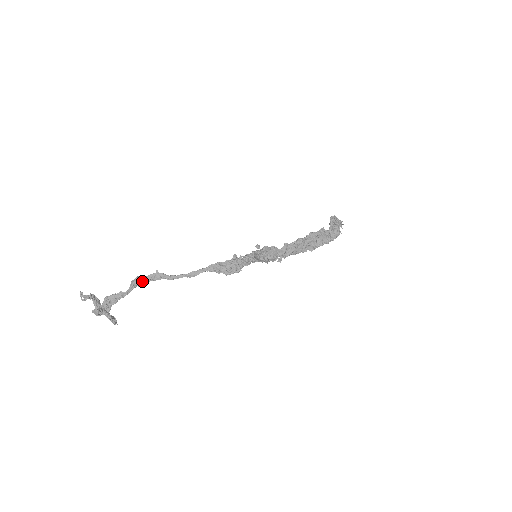
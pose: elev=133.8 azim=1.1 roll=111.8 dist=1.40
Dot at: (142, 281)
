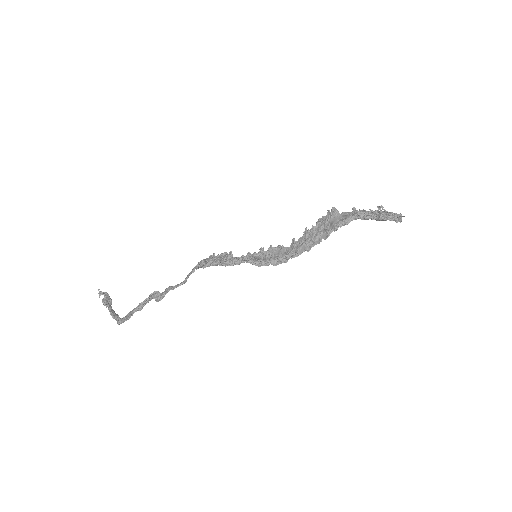
Dot at: (156, 294)
